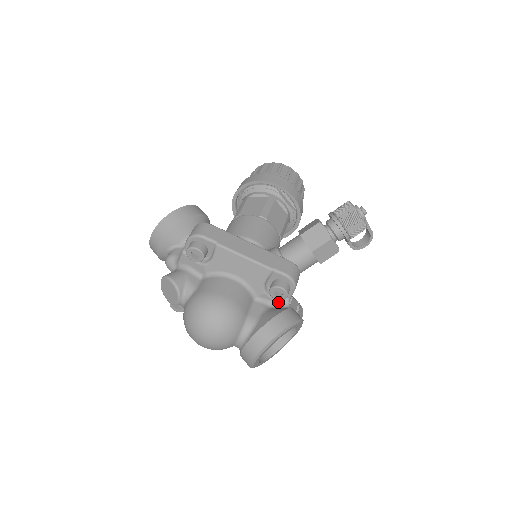
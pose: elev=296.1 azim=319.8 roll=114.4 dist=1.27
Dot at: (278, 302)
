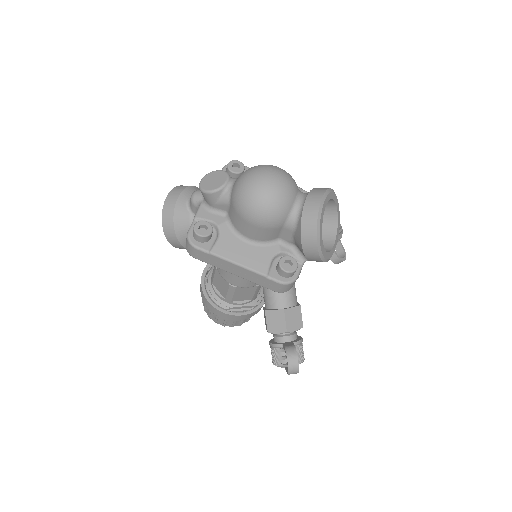
Dot at: occluded
